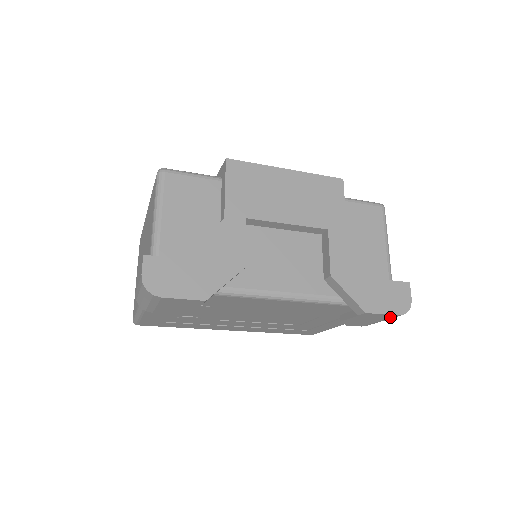
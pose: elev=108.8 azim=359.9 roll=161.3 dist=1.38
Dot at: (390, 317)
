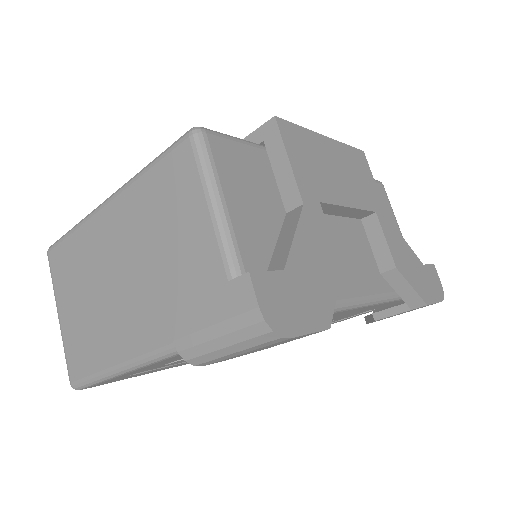
Dot at: occluded
